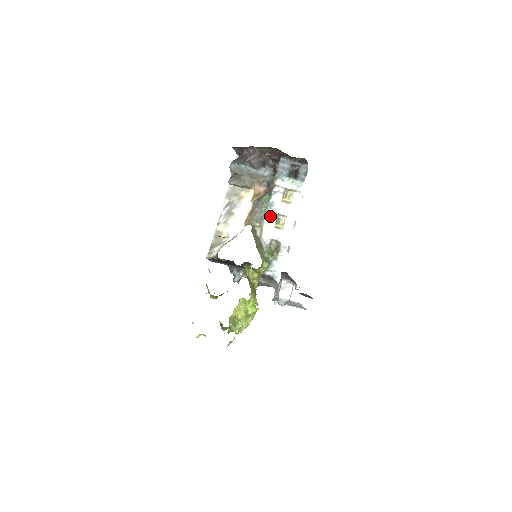
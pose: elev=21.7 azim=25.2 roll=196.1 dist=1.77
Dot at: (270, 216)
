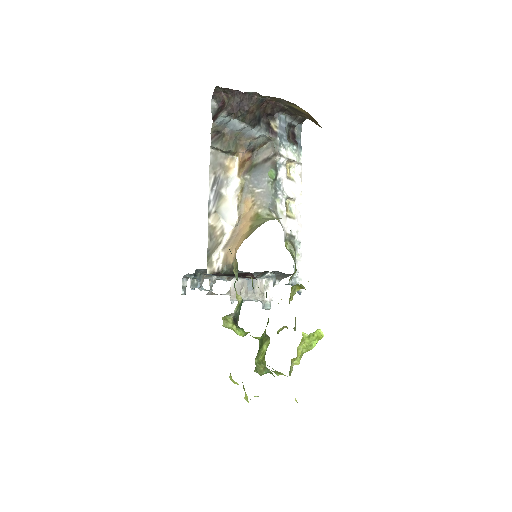
Dot at: (280, 201)
